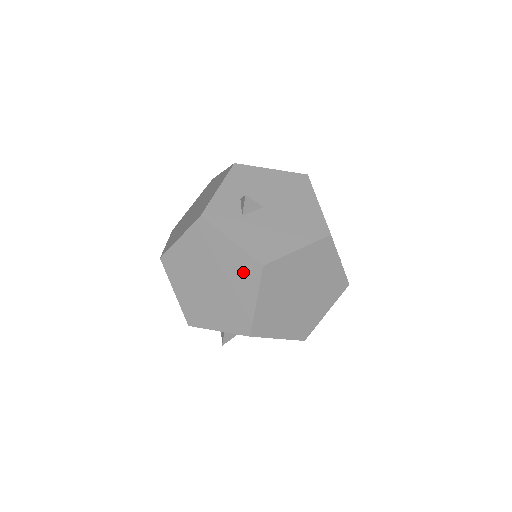
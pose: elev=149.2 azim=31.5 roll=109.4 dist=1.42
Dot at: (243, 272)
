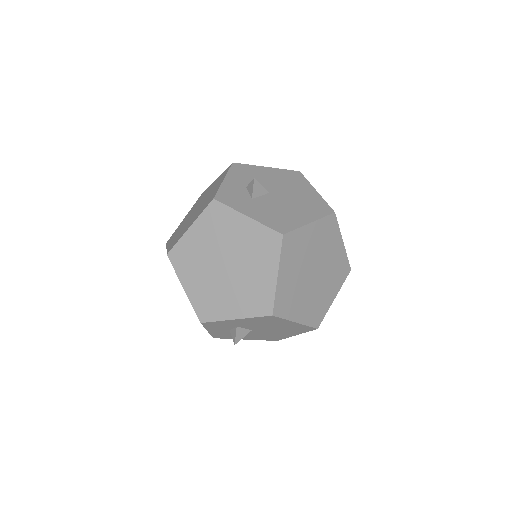
Dot at: (262, 247)
